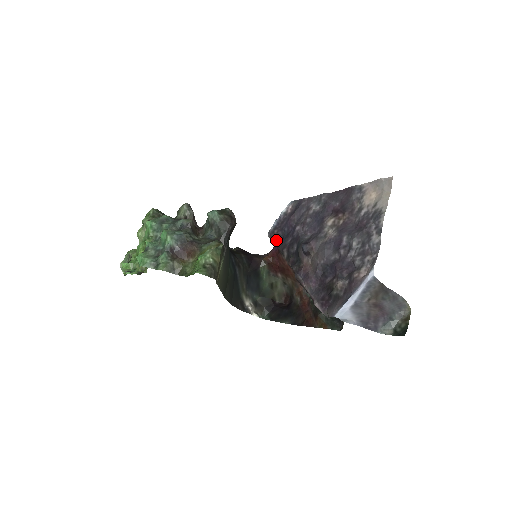
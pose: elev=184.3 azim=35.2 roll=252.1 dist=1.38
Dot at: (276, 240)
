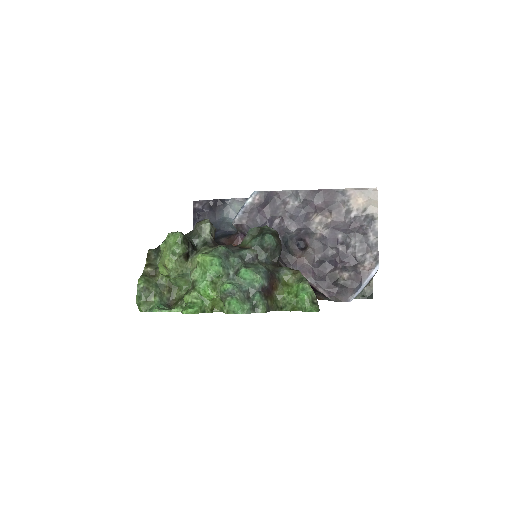
Dot at: (245, 230)
